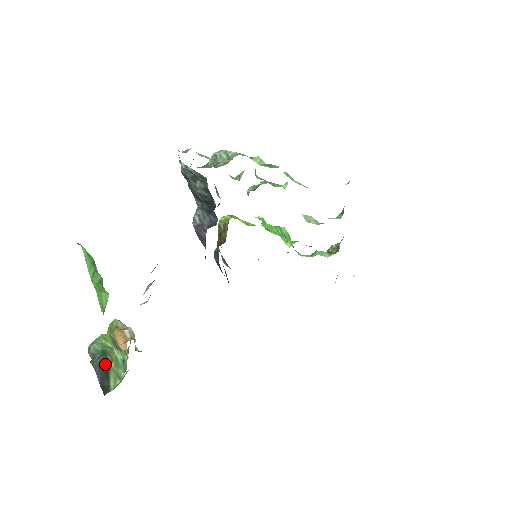
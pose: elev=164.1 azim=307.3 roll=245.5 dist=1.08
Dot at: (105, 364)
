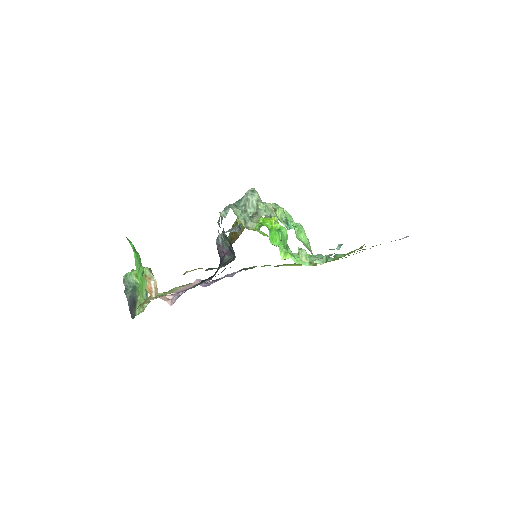
Dot at: (134, 297)
